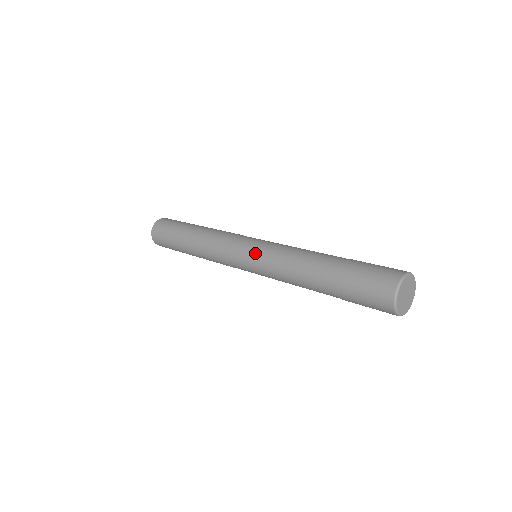
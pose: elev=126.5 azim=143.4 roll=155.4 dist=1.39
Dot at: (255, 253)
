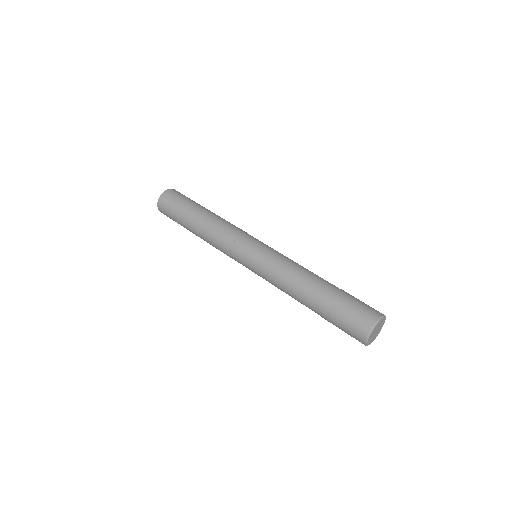
Dot at: (259, 256)
